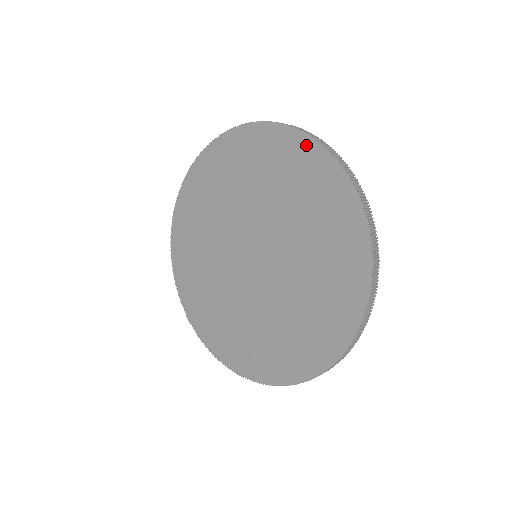
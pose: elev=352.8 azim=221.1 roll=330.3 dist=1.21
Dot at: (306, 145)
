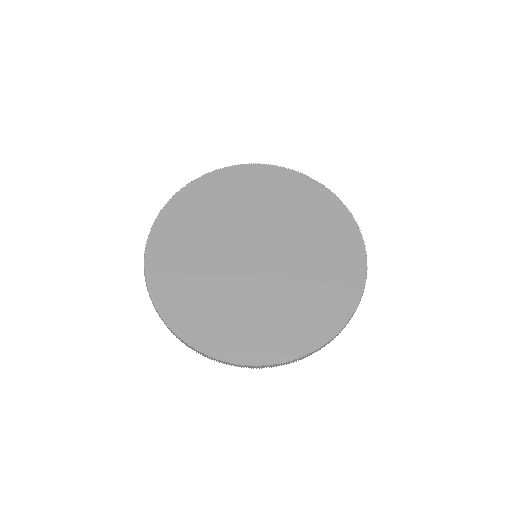
Dot at: (346, 217)
